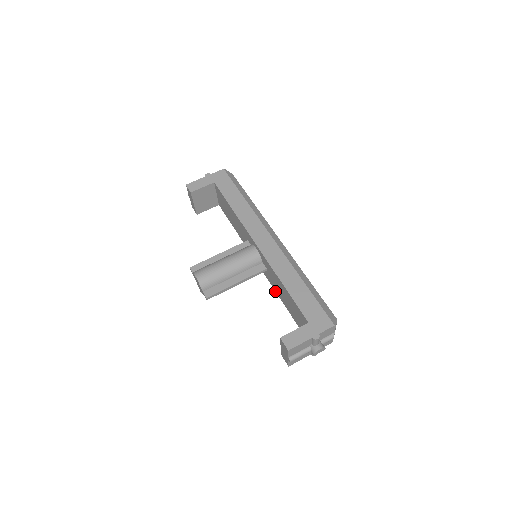
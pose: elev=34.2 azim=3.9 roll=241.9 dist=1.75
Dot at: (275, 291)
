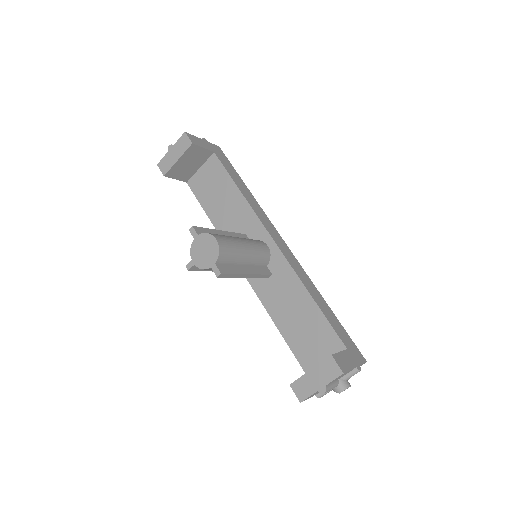
Dot at: (264, 307)
